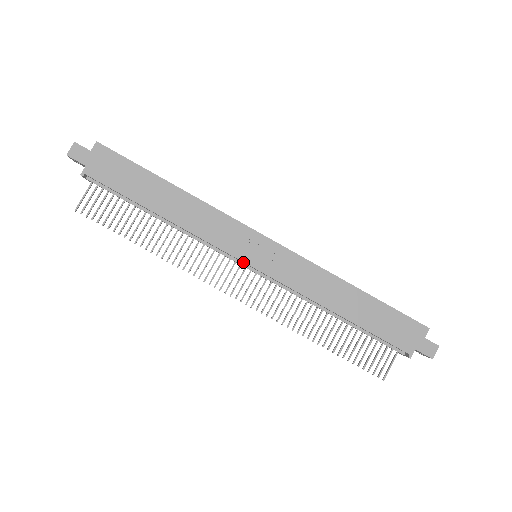
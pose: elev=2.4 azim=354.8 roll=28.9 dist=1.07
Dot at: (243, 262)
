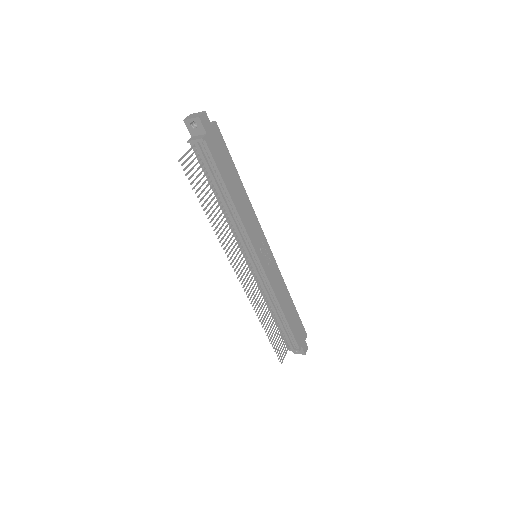
Dot at: (256, 257)
